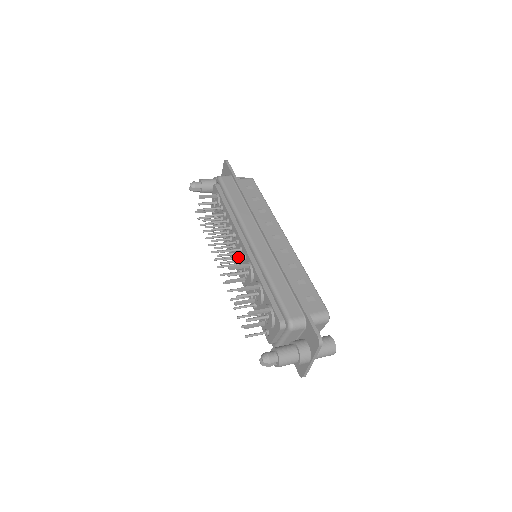
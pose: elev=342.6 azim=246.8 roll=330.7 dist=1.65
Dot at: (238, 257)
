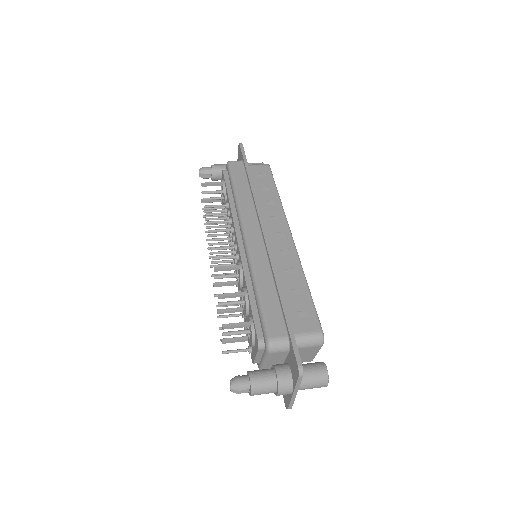
Dot at: (230, 256)
